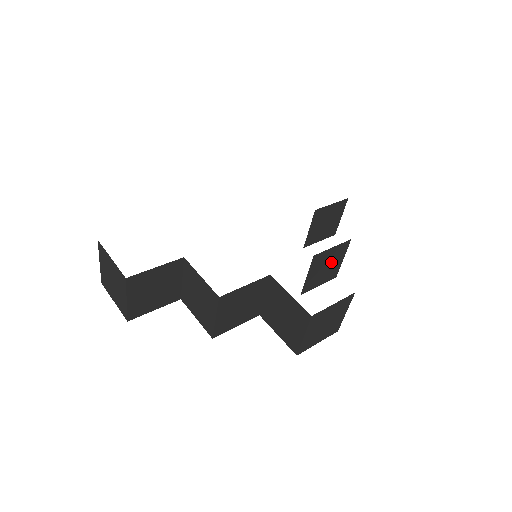
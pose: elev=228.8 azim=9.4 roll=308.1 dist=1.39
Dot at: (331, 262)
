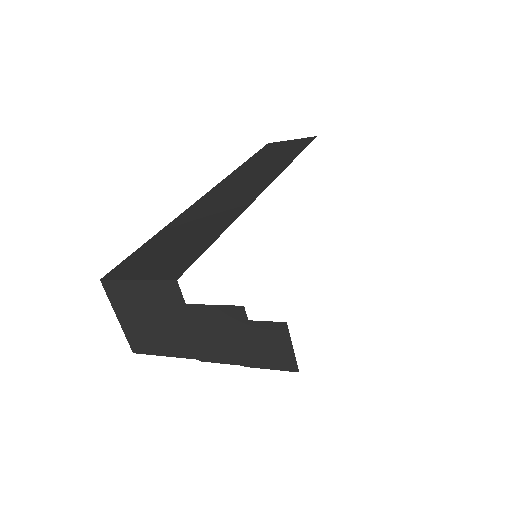
Dot at: occluded
